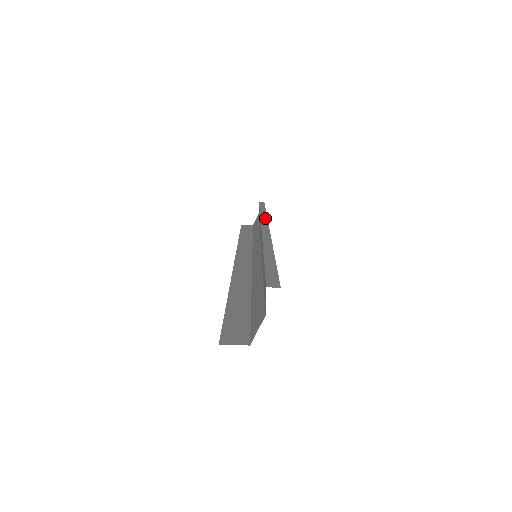
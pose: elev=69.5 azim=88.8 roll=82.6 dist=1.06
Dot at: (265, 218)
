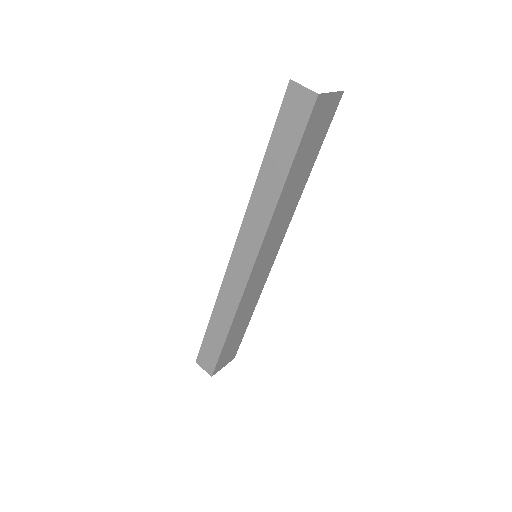
Dot at: (265, 279)
